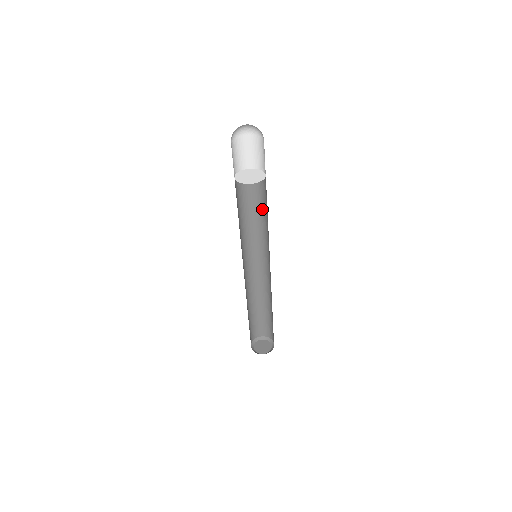
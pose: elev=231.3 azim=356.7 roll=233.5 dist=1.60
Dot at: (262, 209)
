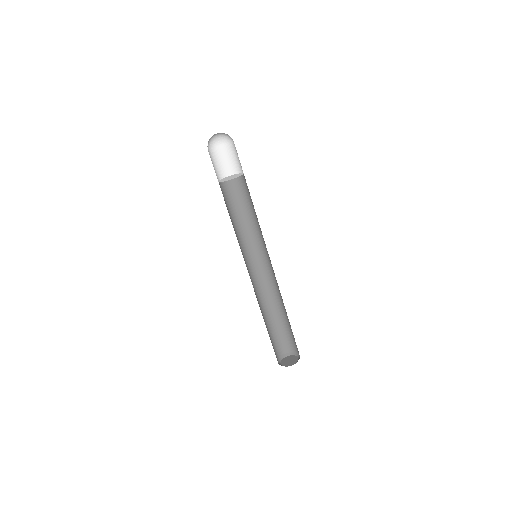
Dot at: occluded
